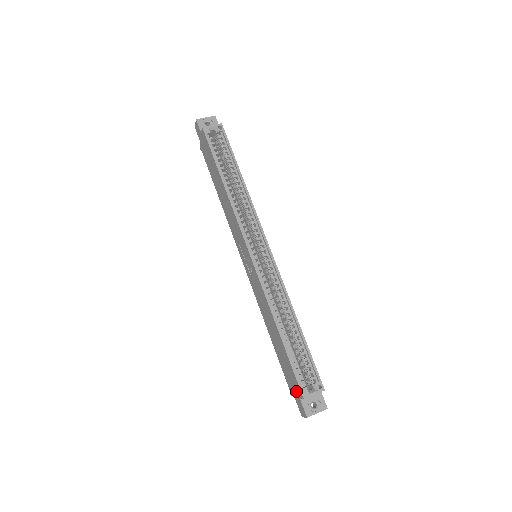
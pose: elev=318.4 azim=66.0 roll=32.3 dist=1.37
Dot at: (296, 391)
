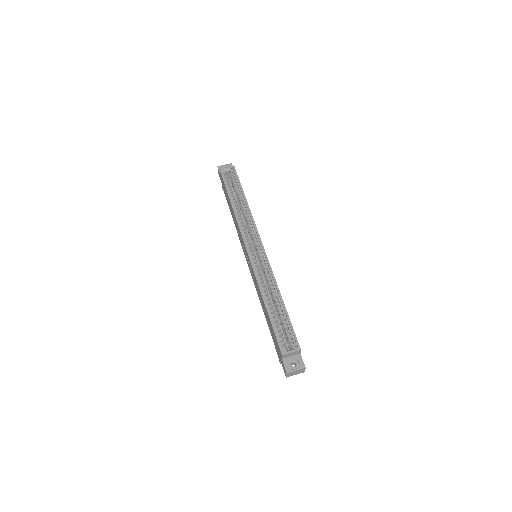
Dot at: (279, 353)
